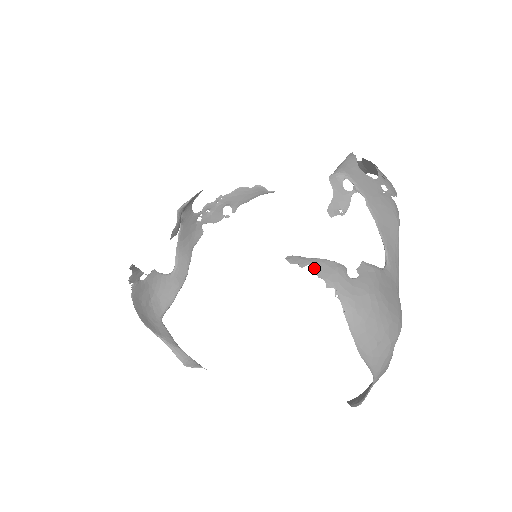
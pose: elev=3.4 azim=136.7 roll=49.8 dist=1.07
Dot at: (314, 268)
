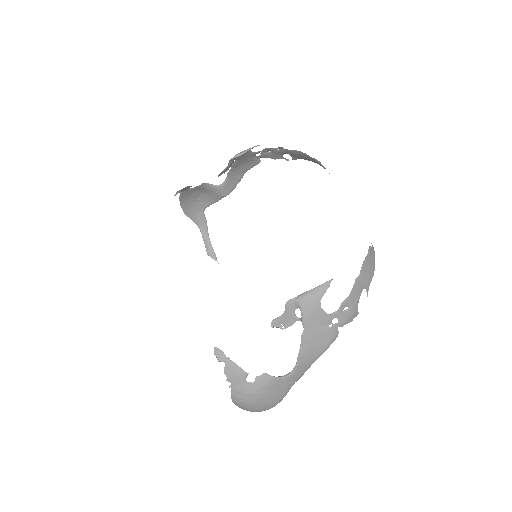
Dot at: (225, 366)
